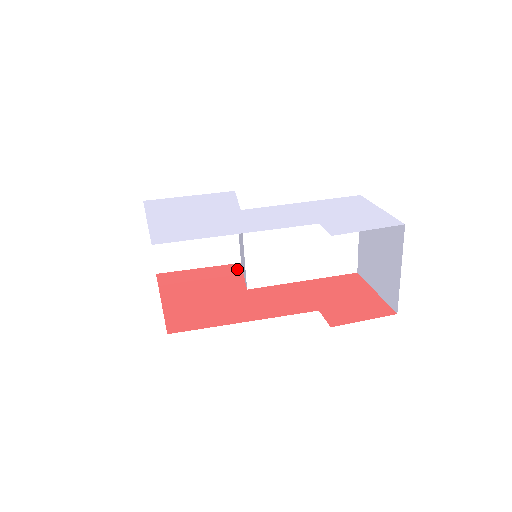
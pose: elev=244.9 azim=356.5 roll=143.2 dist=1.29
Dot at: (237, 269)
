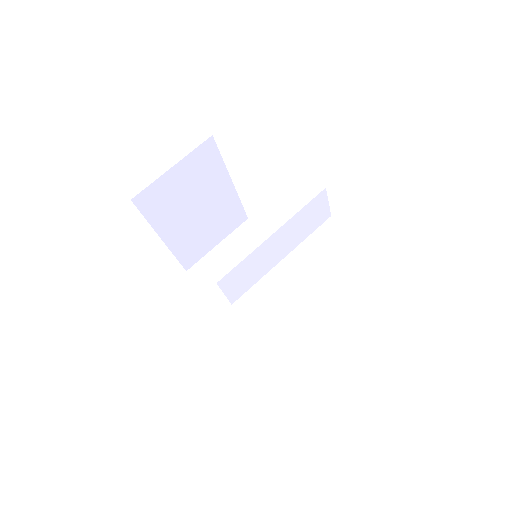
Dot at: occluded
